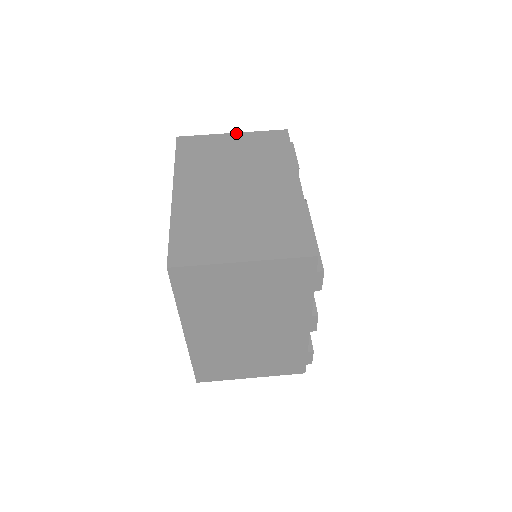
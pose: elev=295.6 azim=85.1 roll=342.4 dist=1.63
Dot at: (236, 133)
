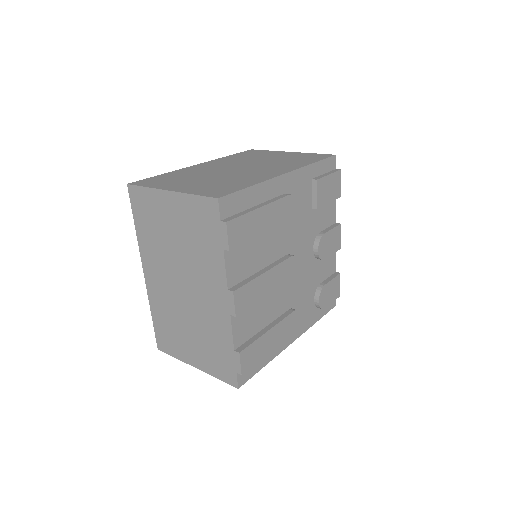
Dot at: (293, 152)
